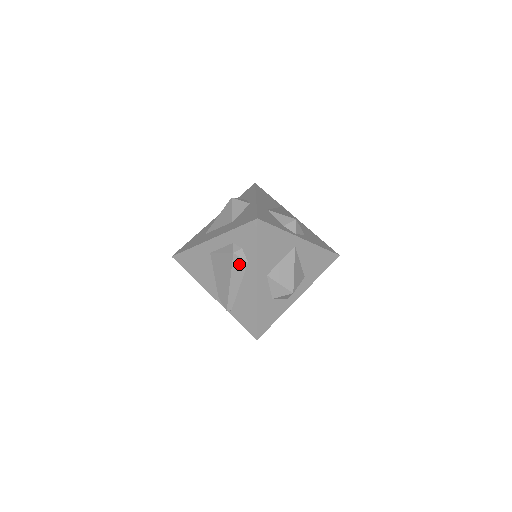
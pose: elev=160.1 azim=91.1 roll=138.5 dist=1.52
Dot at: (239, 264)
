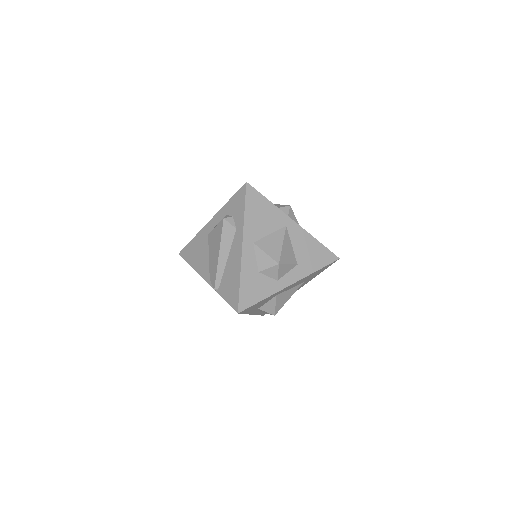
Dot at: (228, 231)
